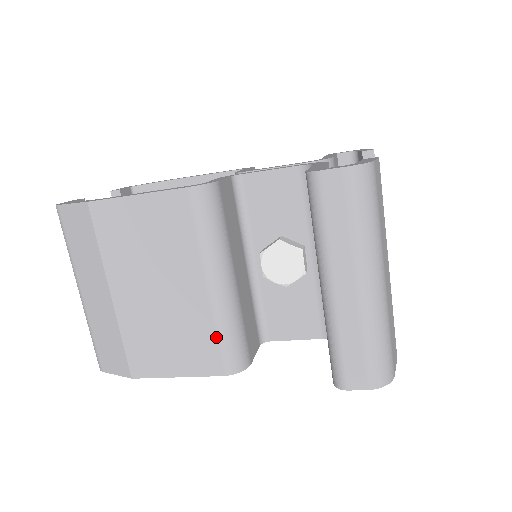
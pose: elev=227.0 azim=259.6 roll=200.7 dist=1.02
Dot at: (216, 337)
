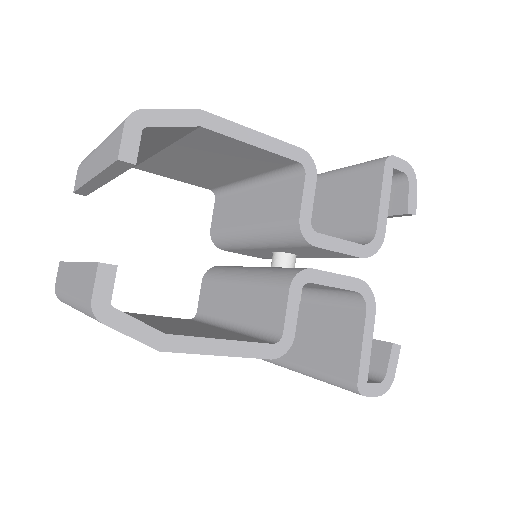
Dot at: occluded
